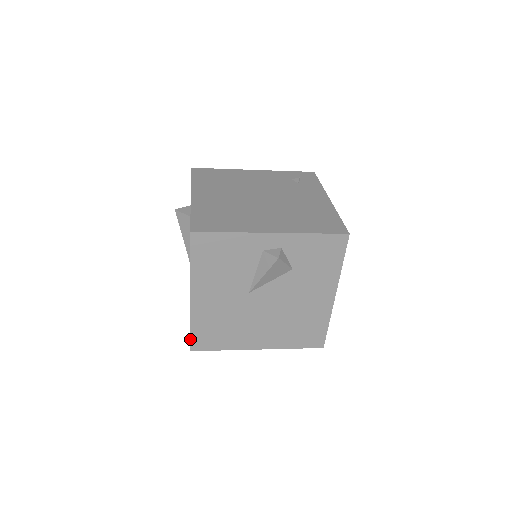
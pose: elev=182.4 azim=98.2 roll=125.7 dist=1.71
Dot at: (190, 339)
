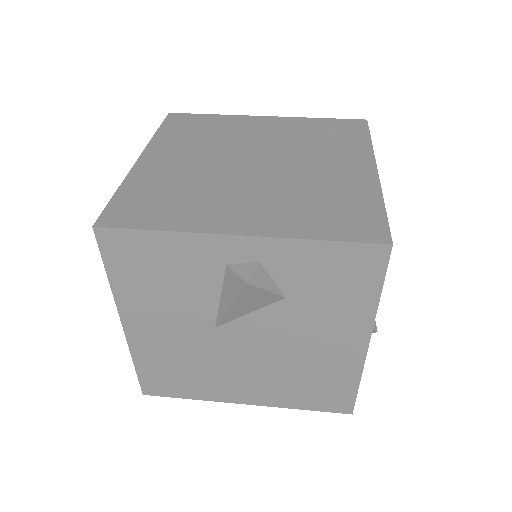
Dot at: (139, 380)
